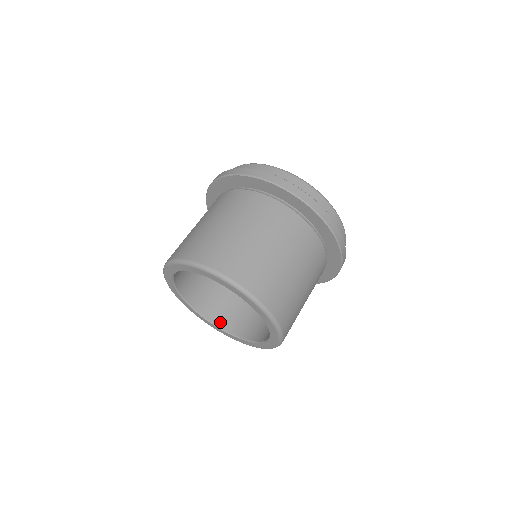
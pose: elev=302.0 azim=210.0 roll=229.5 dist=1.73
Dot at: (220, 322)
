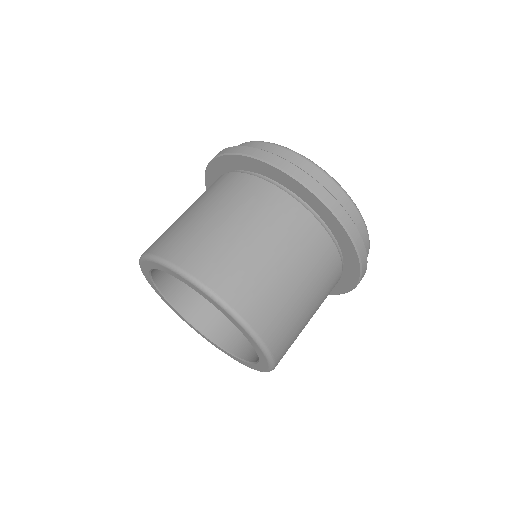
Dot at: (213, 334)
